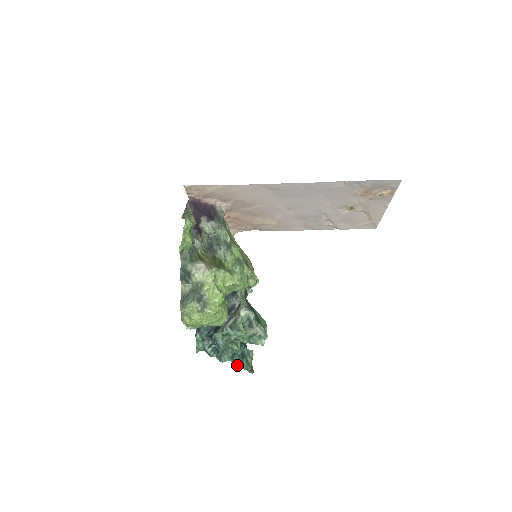
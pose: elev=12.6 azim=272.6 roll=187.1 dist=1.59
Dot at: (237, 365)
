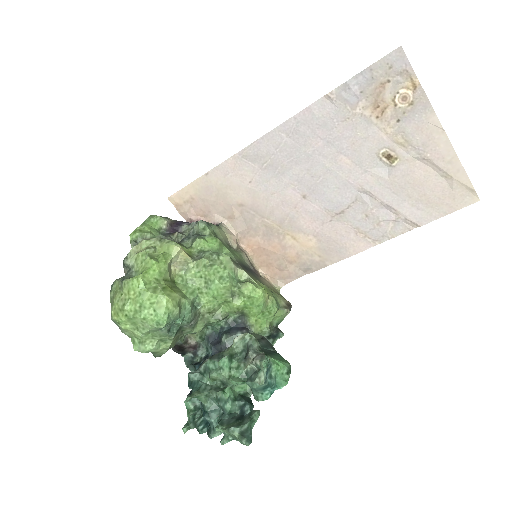
Dot at: (219, 427)
